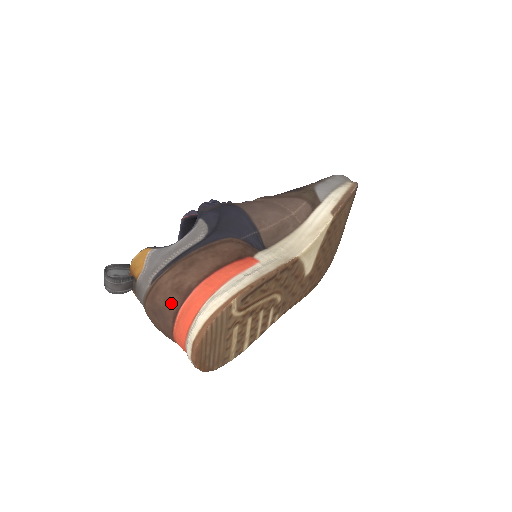
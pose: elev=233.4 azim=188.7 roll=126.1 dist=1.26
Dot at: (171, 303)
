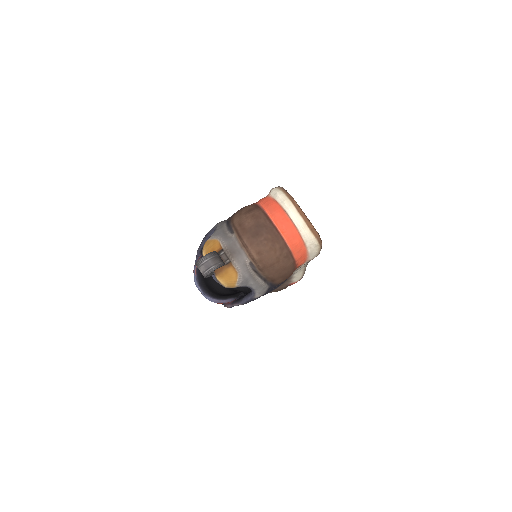
Dot at: (257, 214)
